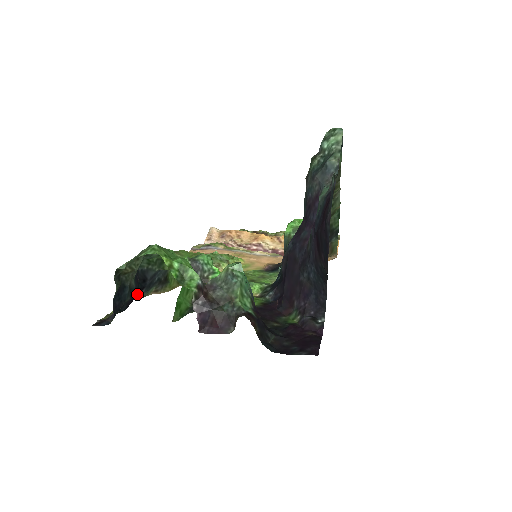
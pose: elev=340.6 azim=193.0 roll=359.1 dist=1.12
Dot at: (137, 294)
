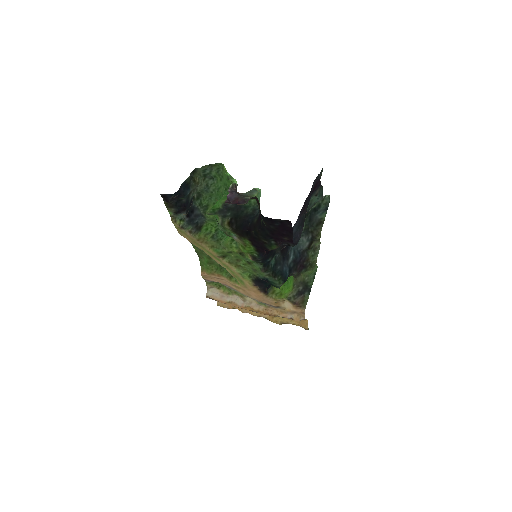
Dot at: (183, 218)
